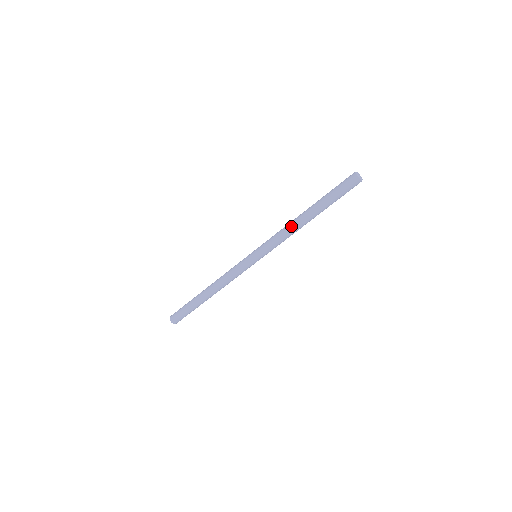
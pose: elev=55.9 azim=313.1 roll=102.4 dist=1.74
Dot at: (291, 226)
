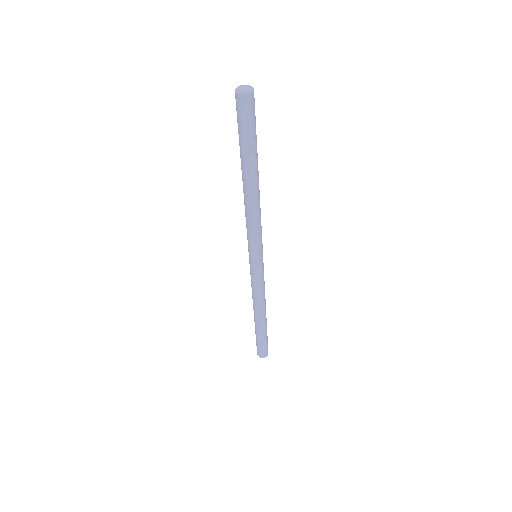
Dot at: (244, 202)
